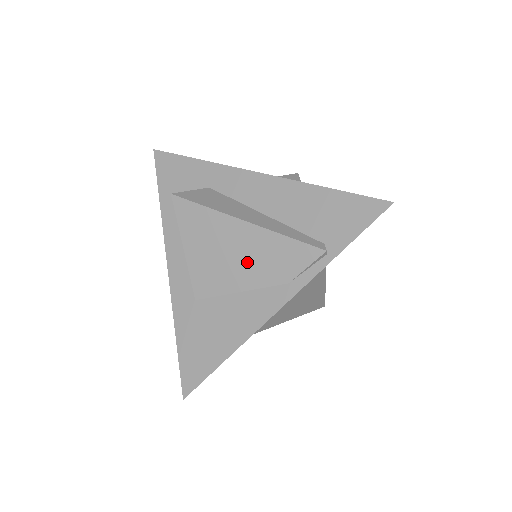
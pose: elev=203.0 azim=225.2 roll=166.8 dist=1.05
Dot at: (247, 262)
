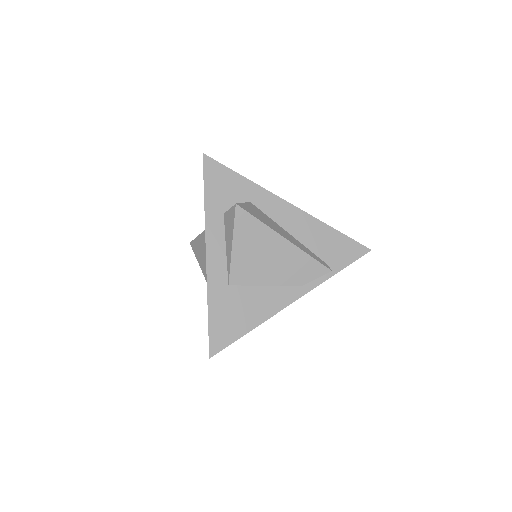
Dot at: (278, 267)
